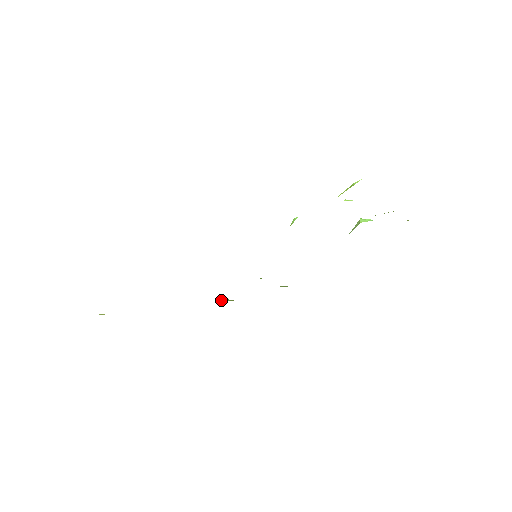
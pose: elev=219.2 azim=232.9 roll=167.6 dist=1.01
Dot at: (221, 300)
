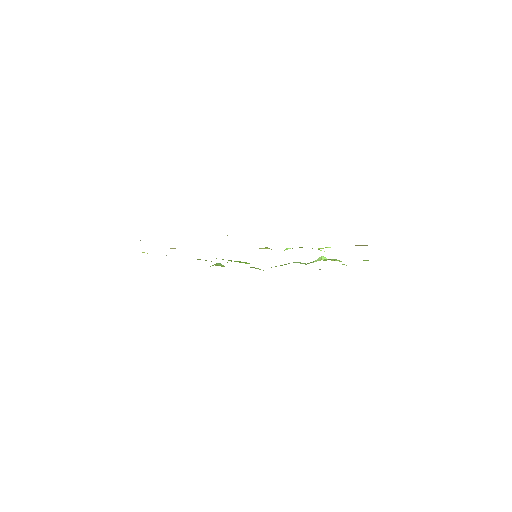
Dot at: (217, 264)
